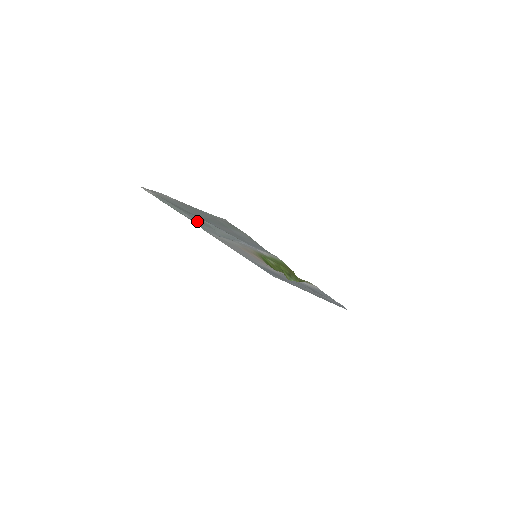
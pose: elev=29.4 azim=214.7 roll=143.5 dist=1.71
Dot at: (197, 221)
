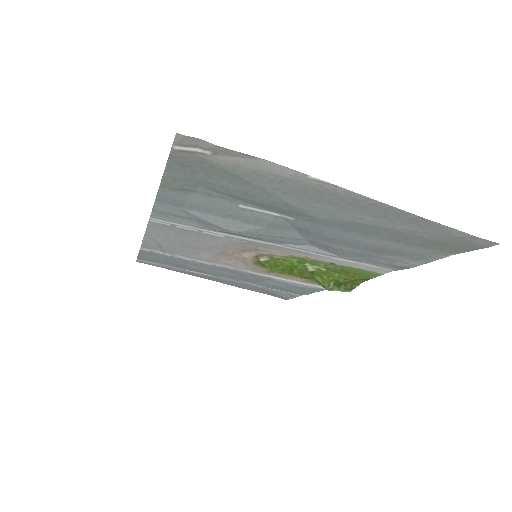
Dot at: (202, 206)
